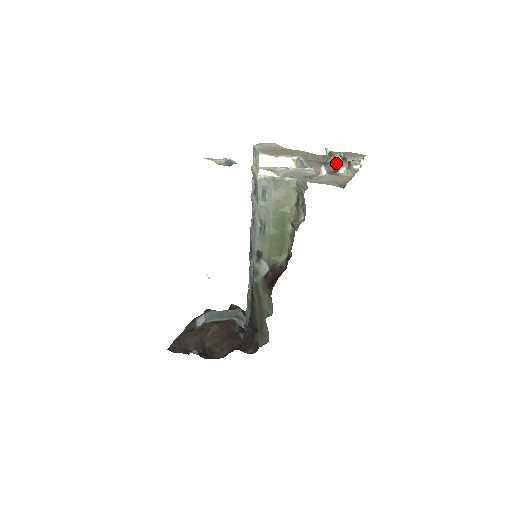
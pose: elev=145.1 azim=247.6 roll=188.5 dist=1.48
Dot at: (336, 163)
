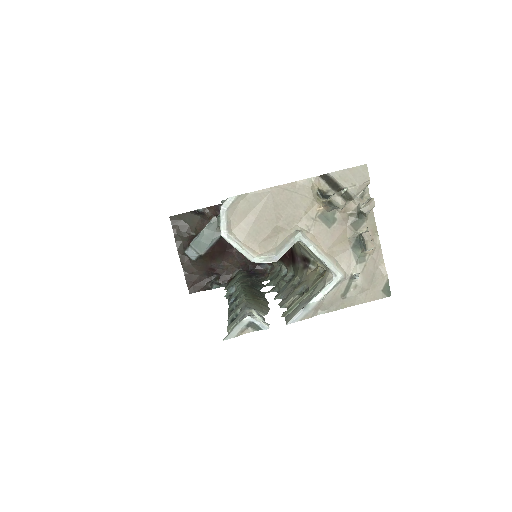
Dot at: (342, 211)
